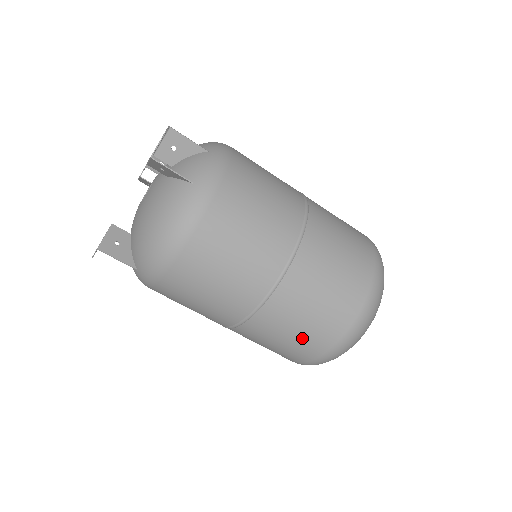
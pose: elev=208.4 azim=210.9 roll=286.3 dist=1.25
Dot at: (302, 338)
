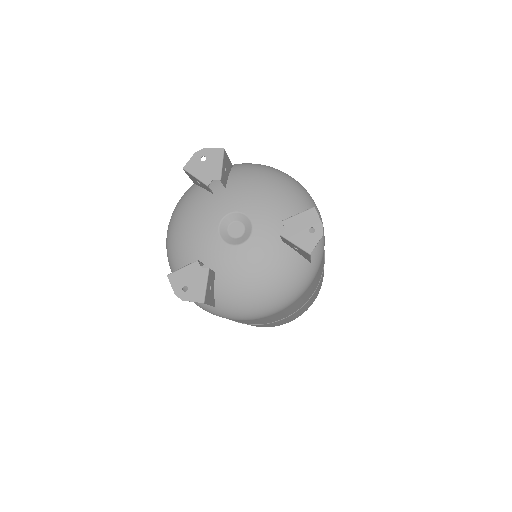
Dot at: occluded
